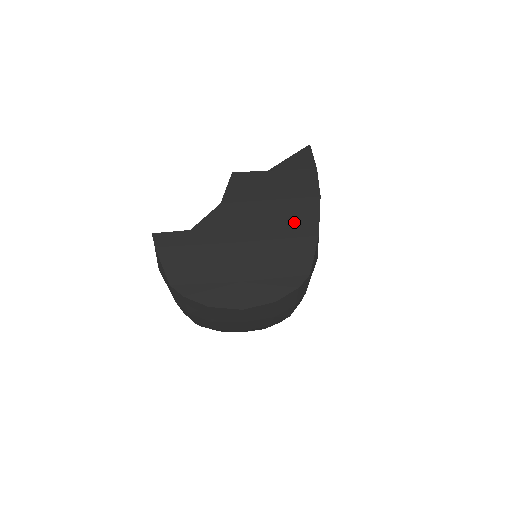
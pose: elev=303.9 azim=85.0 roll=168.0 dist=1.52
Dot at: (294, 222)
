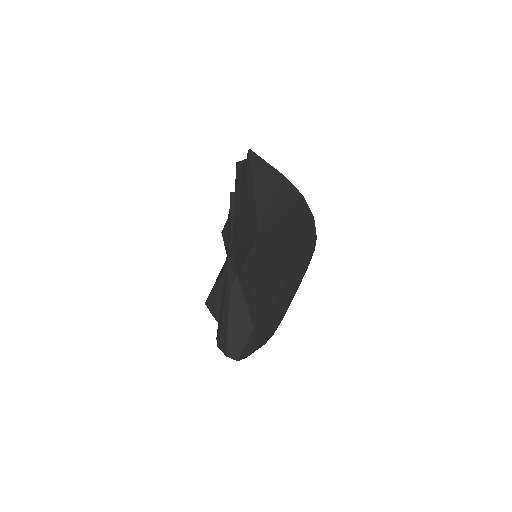
Dot at: (299, 234)
